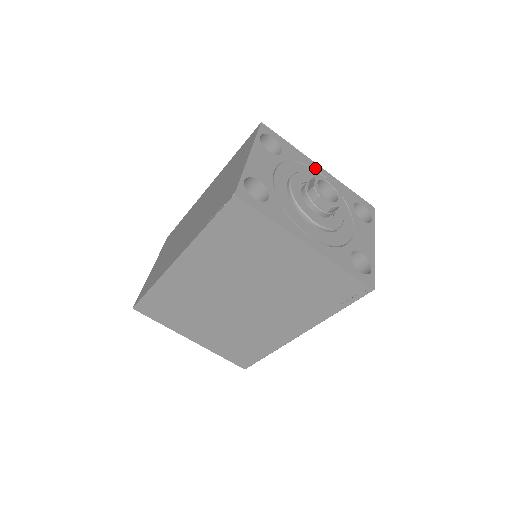
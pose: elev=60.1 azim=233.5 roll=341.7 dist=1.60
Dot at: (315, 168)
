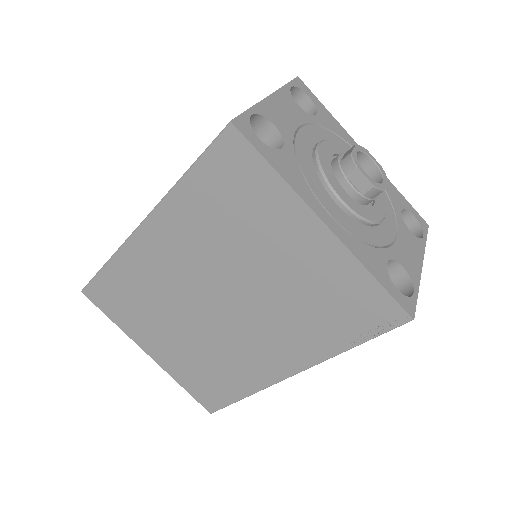
Dot at: occluded
